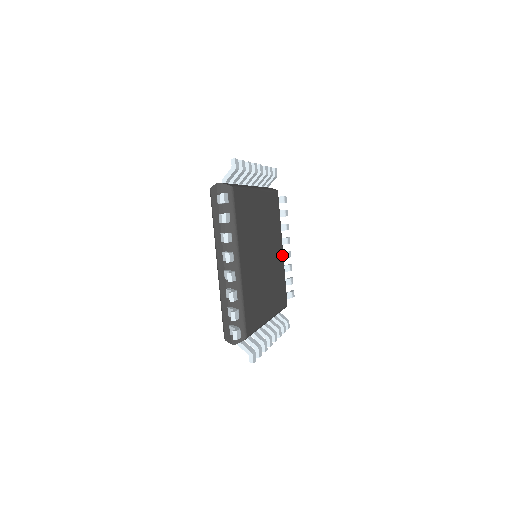
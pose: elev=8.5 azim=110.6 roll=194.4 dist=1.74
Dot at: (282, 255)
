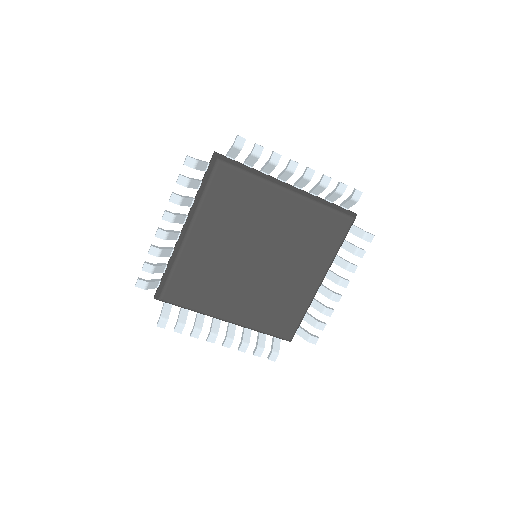
Dot at: (314, 287)
